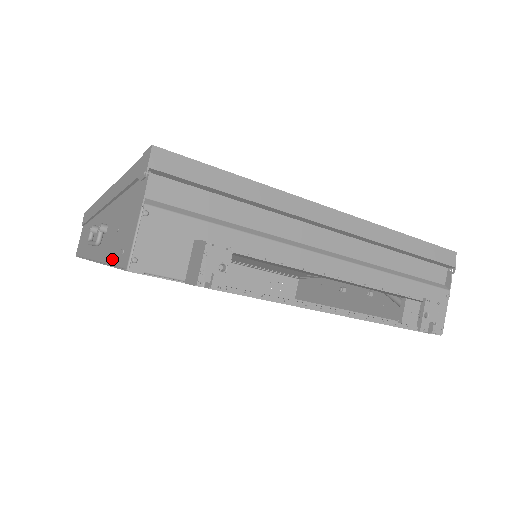
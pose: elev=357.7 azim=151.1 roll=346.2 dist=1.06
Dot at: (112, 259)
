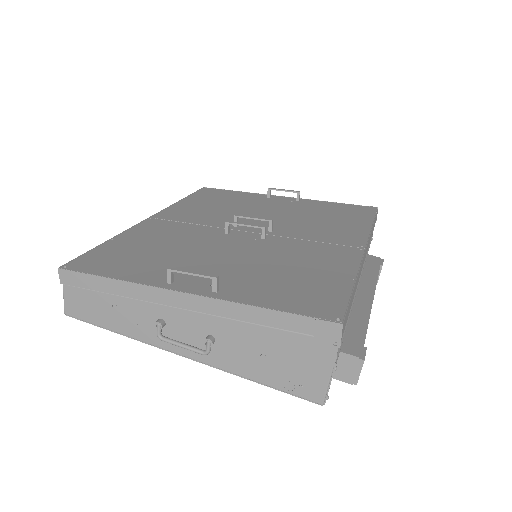
Dot at: (266, 382)
